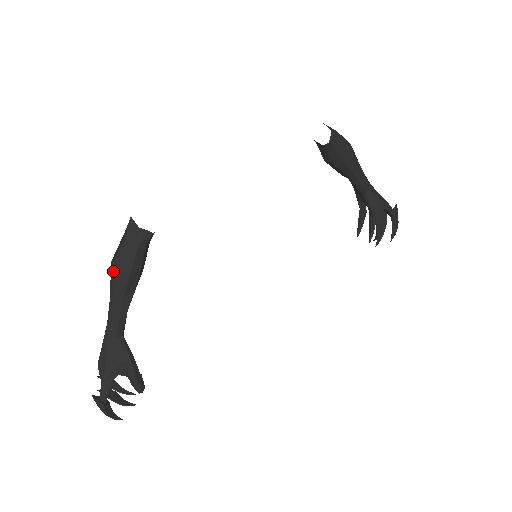
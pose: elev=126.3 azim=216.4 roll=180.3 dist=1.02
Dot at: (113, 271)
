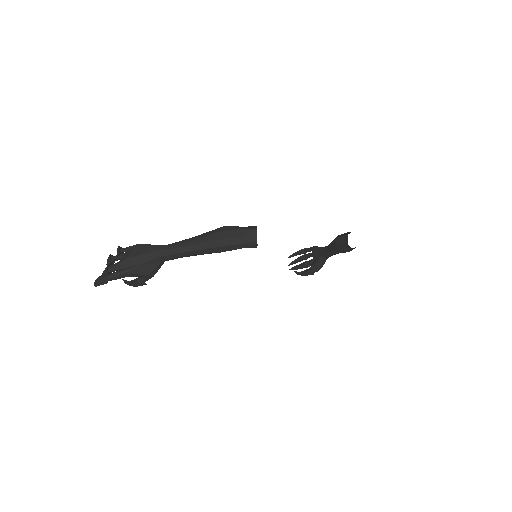
Dot at: (213, 242)
